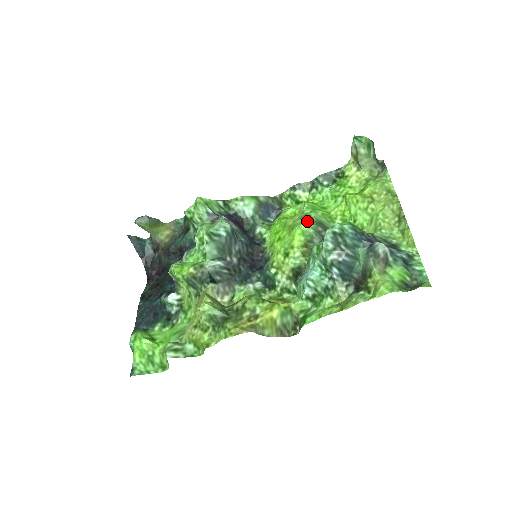
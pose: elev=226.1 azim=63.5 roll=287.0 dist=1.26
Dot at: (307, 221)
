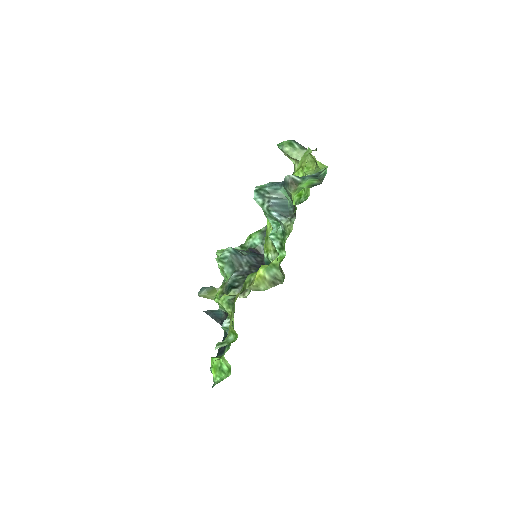
Dot at: occluded
